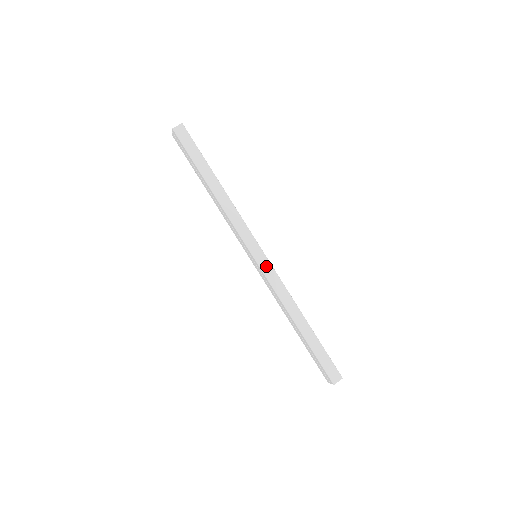
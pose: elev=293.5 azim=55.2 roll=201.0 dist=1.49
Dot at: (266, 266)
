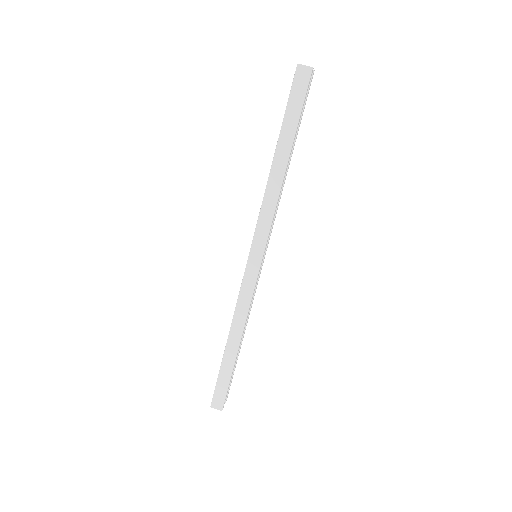
Dot at: (251, 274)
